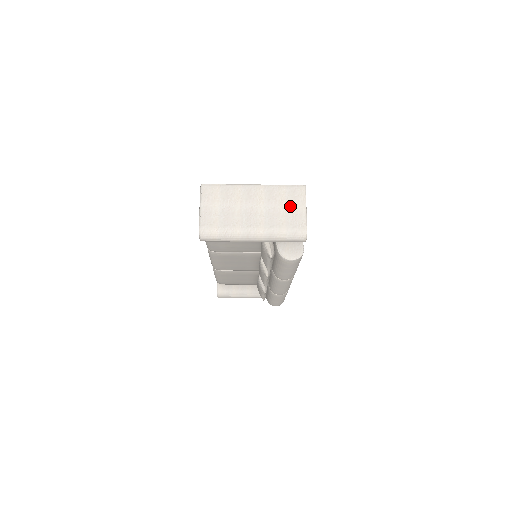
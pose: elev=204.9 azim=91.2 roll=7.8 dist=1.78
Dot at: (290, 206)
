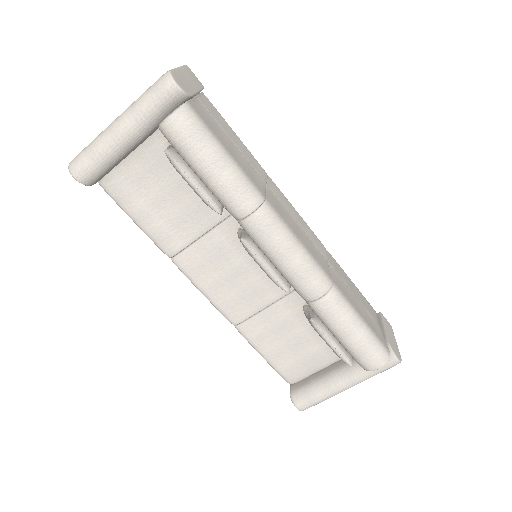
Dot at: occluded
